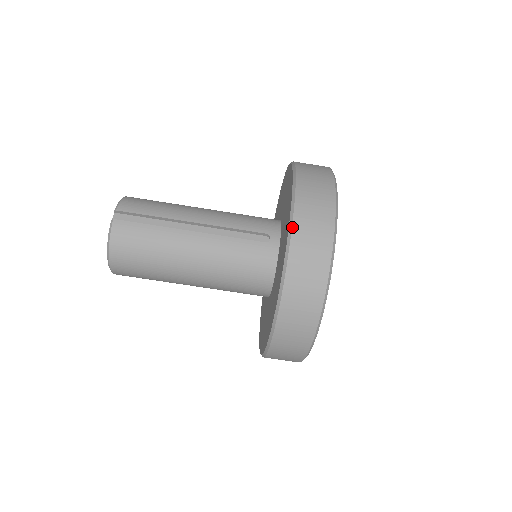
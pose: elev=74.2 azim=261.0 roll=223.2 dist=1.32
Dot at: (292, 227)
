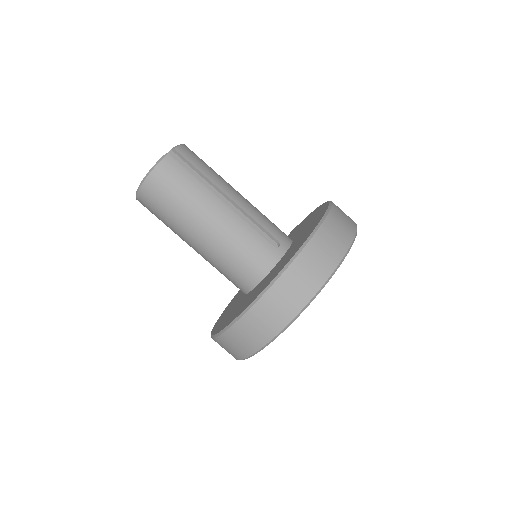
Dot at: (309, 242)
